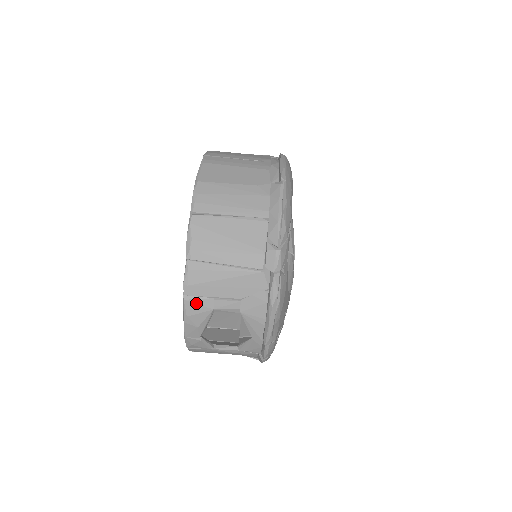
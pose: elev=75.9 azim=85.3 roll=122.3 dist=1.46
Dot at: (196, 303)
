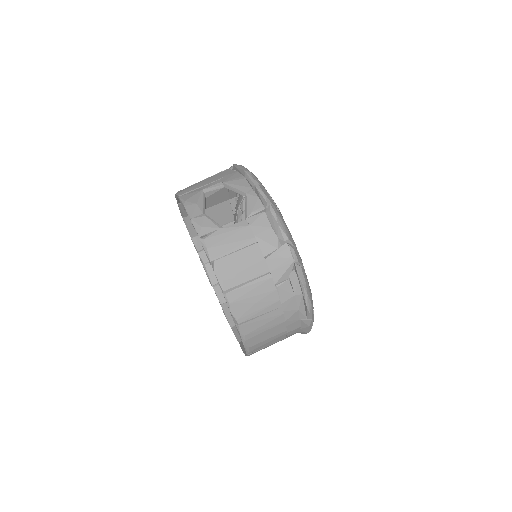
Dot at: (188, 194)
